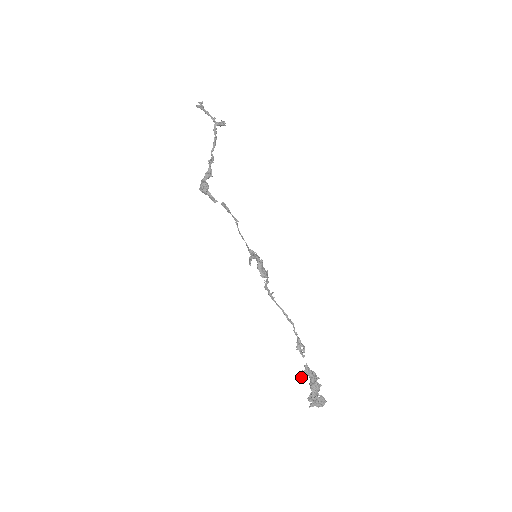
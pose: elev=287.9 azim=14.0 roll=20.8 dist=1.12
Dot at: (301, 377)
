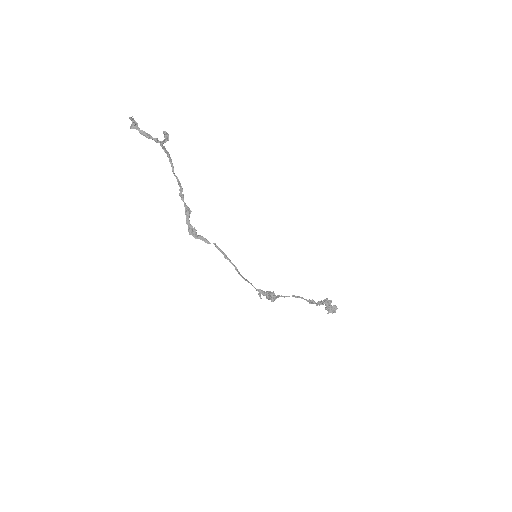
Dot at: occluded
